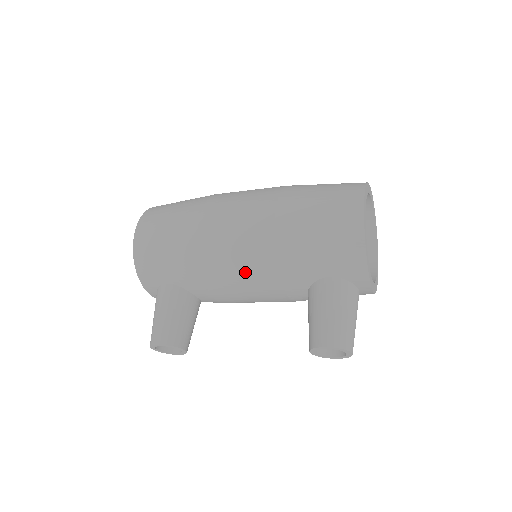
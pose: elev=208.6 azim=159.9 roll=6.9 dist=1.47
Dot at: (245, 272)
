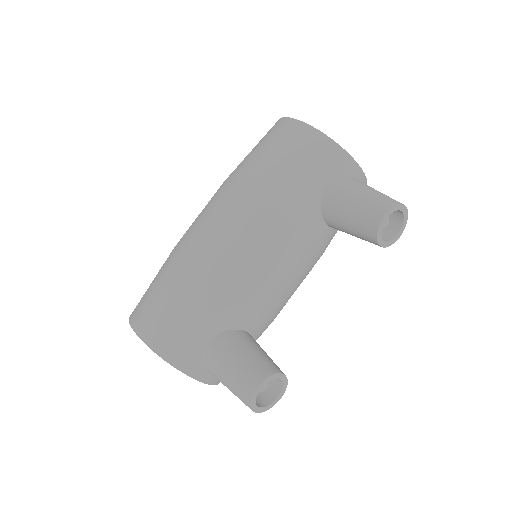
Dot at: (263, 249)
